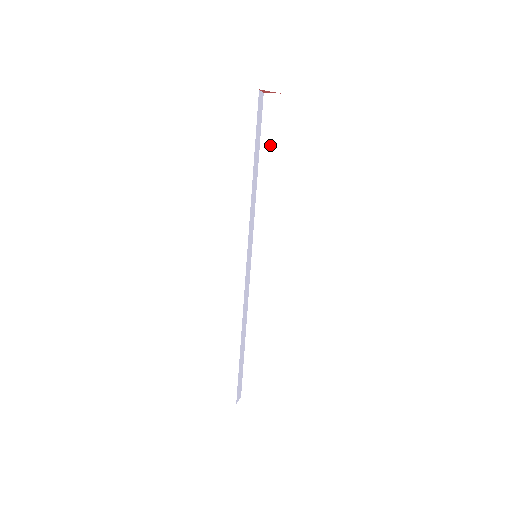
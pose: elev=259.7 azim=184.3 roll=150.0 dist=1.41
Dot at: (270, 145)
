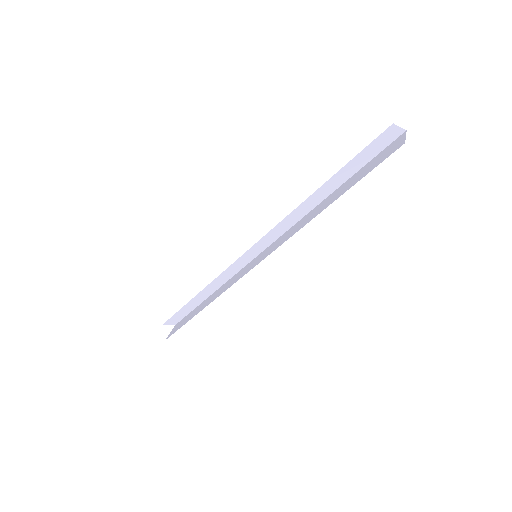
Dot at: (348, 173)
